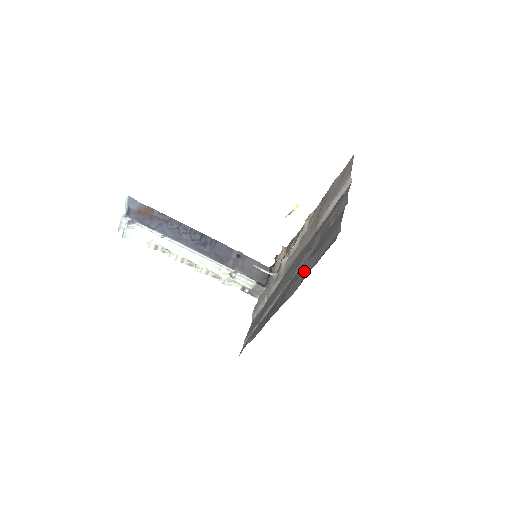
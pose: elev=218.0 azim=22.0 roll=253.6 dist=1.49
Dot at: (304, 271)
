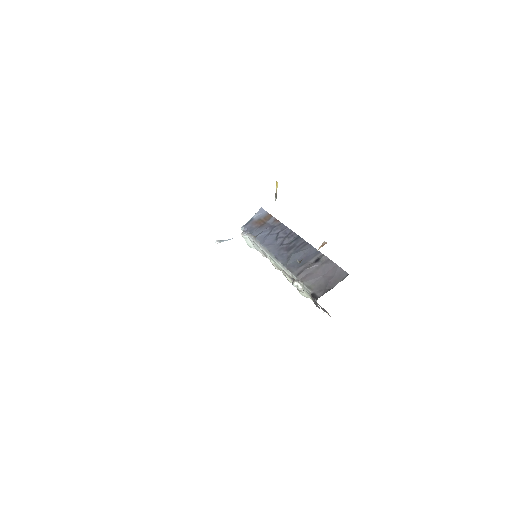
Dot at: occluded
